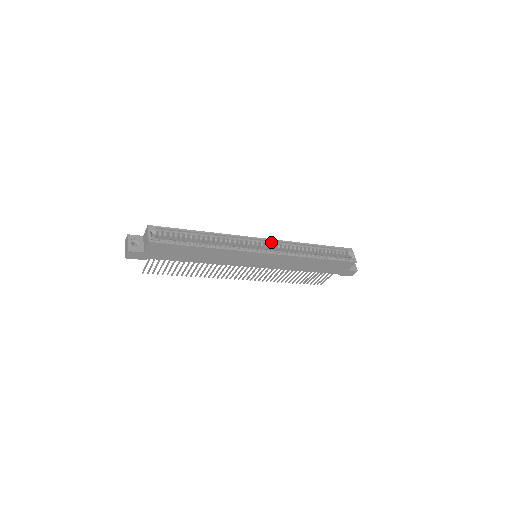
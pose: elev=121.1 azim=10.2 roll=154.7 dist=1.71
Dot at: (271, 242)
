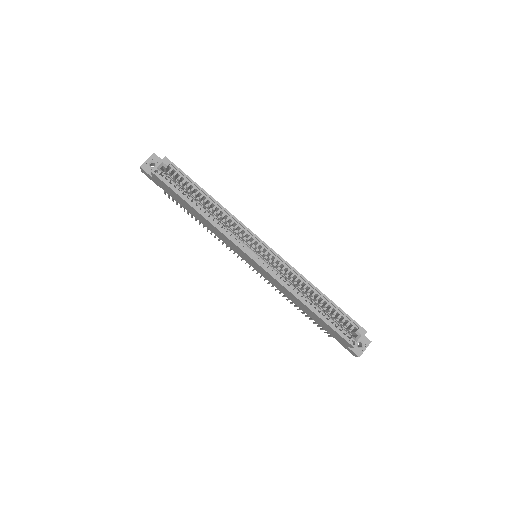
Dot at: (274, 255)
